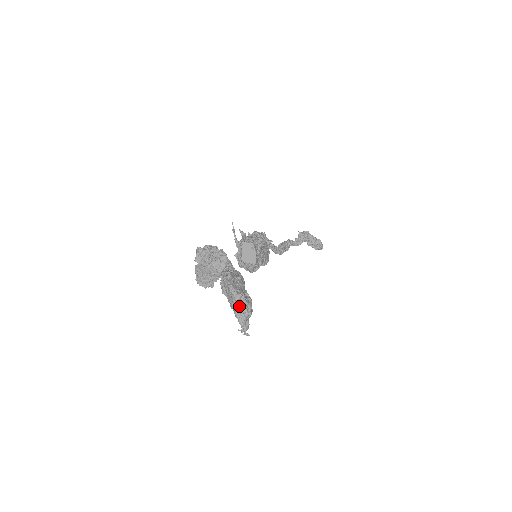
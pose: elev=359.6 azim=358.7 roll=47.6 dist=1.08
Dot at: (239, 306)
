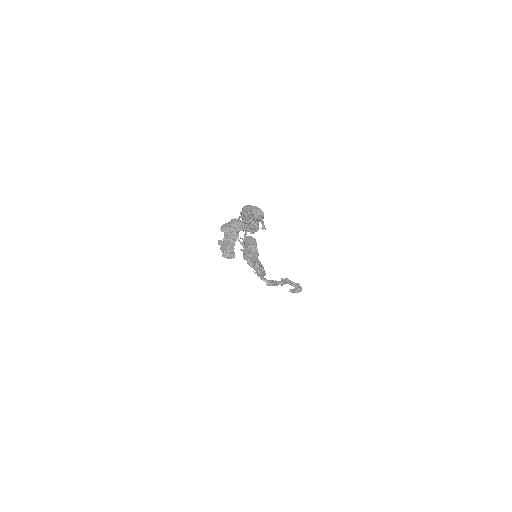
Dot at: (256, 210)
